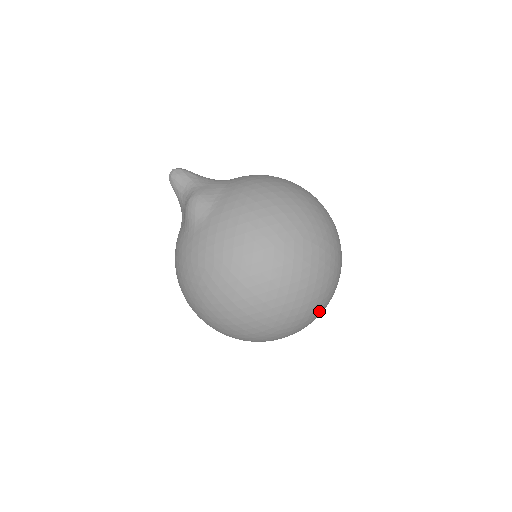
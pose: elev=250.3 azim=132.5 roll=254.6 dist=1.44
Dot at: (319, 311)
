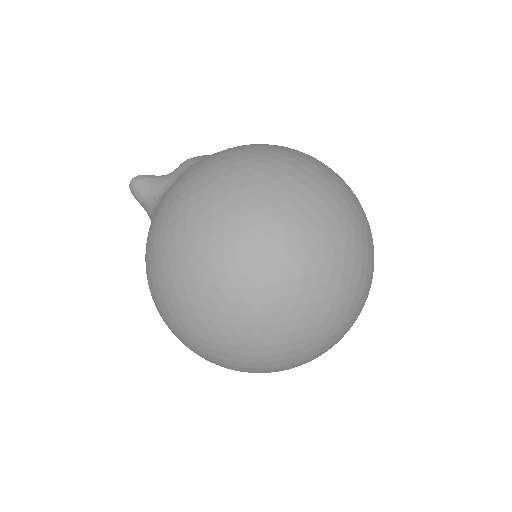
Dot at: occluded
